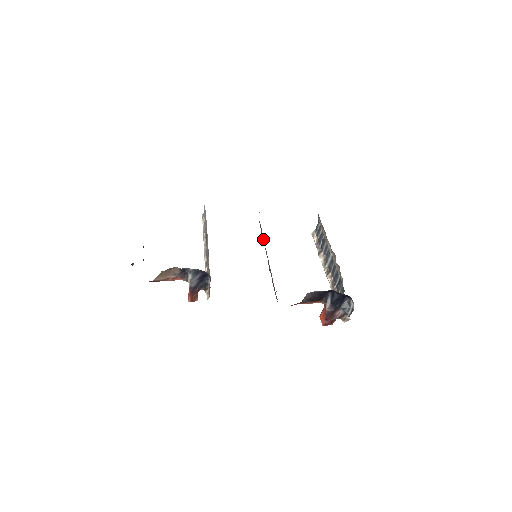
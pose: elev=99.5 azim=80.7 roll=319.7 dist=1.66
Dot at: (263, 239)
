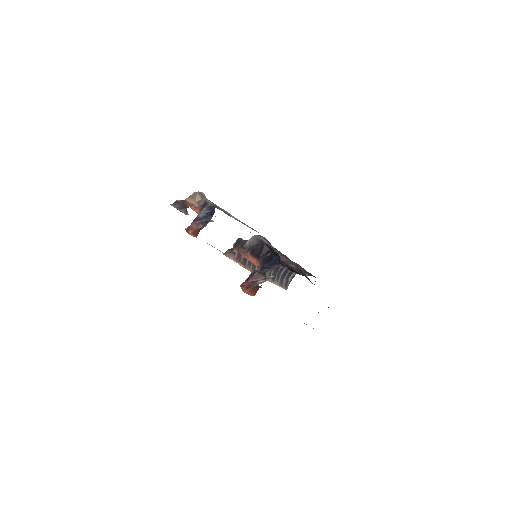
Dot at: (275, 274)
